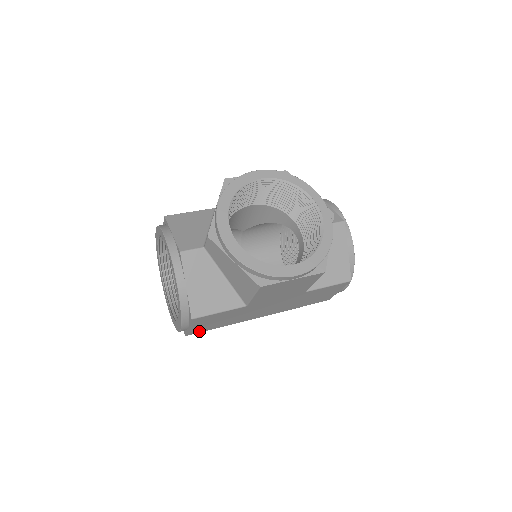
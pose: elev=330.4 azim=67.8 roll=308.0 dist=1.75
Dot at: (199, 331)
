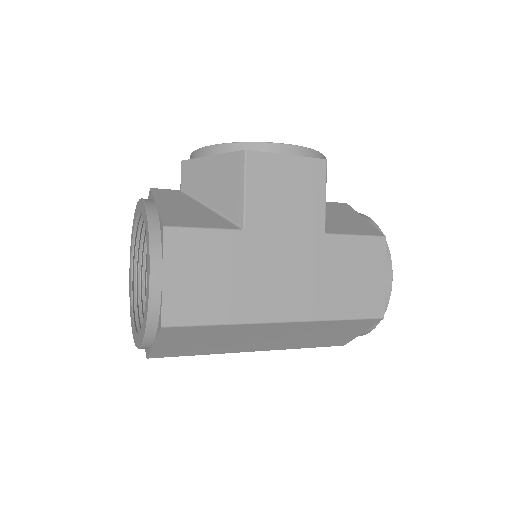
Dot at: (183, 317)
